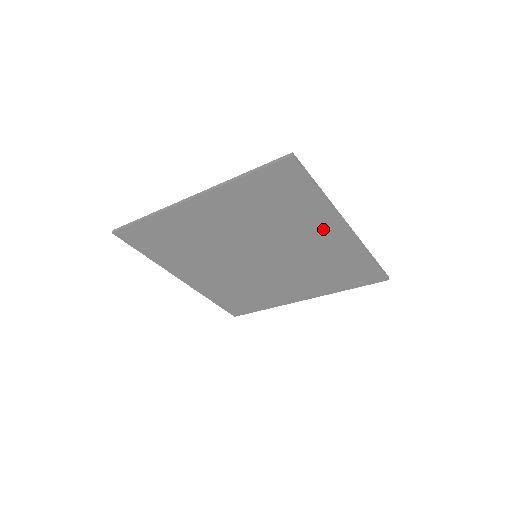
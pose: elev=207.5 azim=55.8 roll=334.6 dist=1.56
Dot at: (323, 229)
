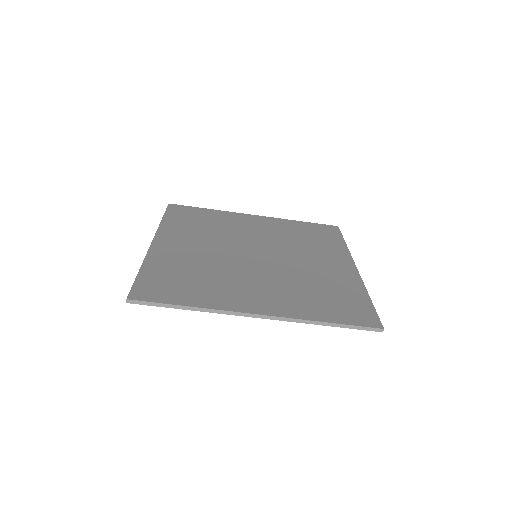
Dot at: occluded
